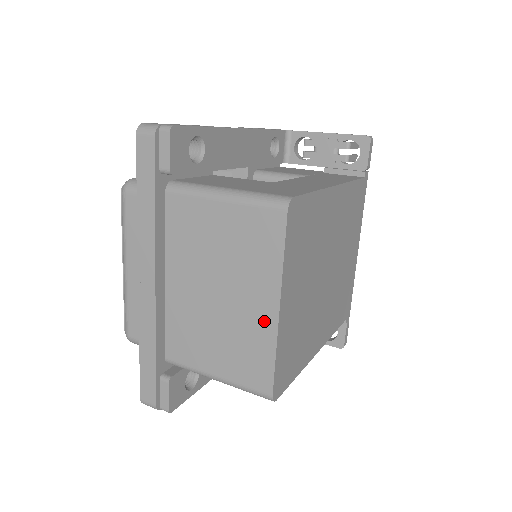
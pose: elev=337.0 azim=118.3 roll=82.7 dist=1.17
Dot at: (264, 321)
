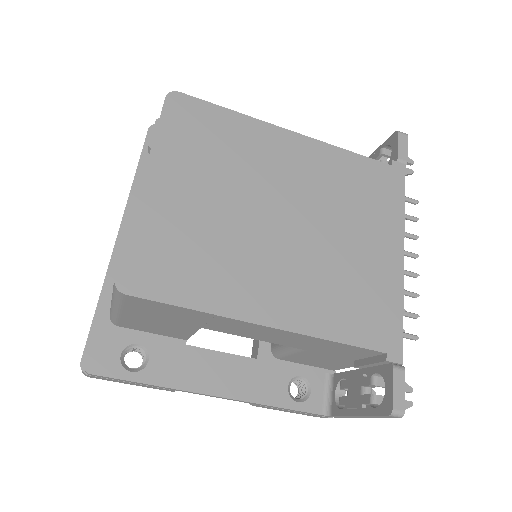
Dot at: occluded
